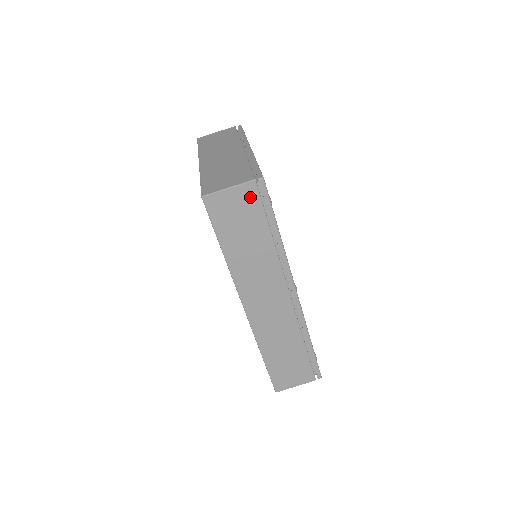
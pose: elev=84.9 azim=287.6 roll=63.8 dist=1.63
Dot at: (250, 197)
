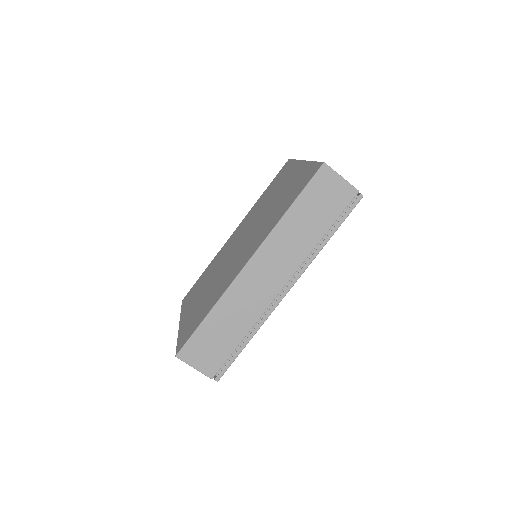
Dot at: (345, 197)
